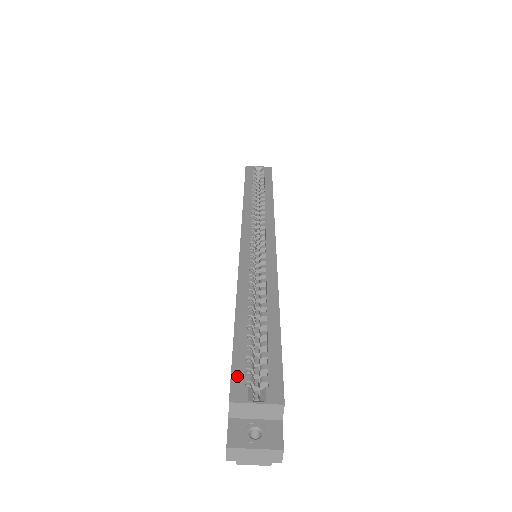
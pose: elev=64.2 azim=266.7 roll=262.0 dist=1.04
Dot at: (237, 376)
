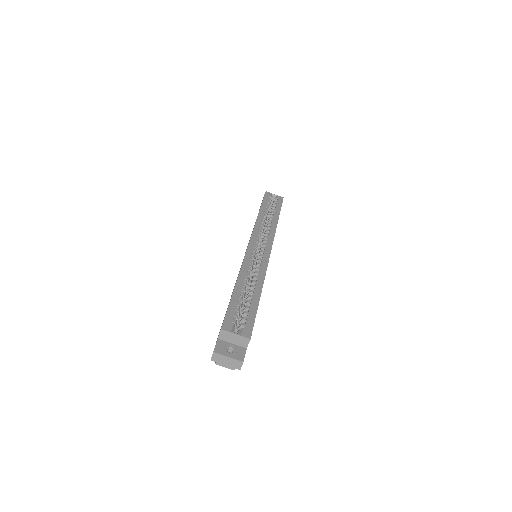
Dot at: (228, 318)
